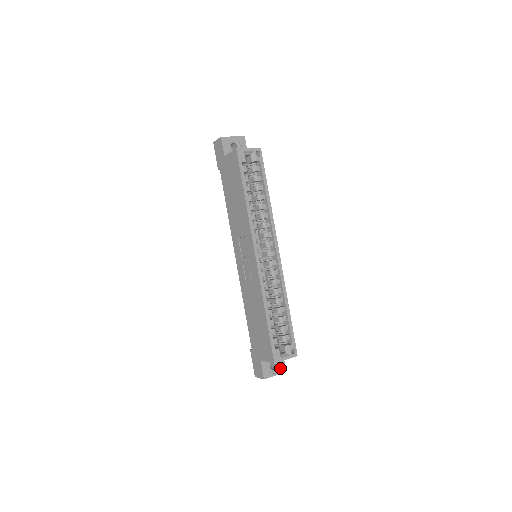
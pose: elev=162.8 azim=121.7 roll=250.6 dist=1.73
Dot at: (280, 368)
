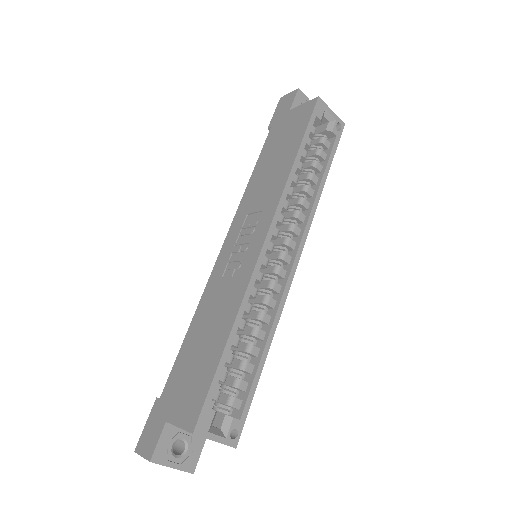
Dot at: (188, 459)
